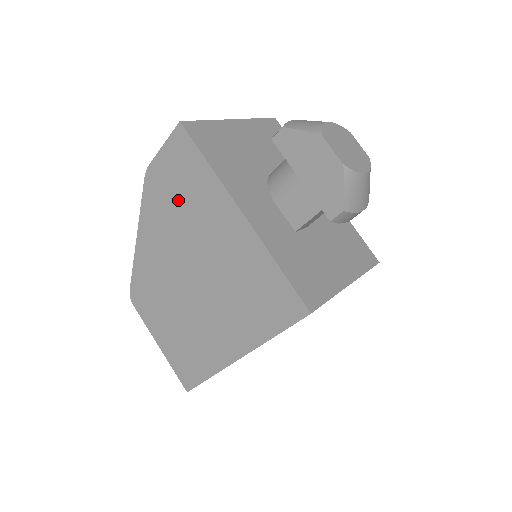
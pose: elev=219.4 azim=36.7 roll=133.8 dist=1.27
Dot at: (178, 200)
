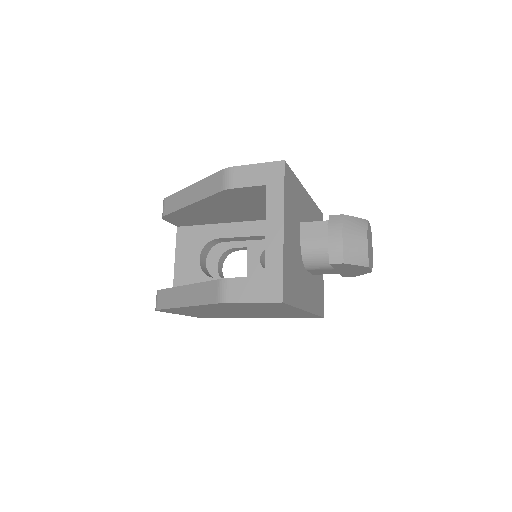
Dot at: (249, 307)
